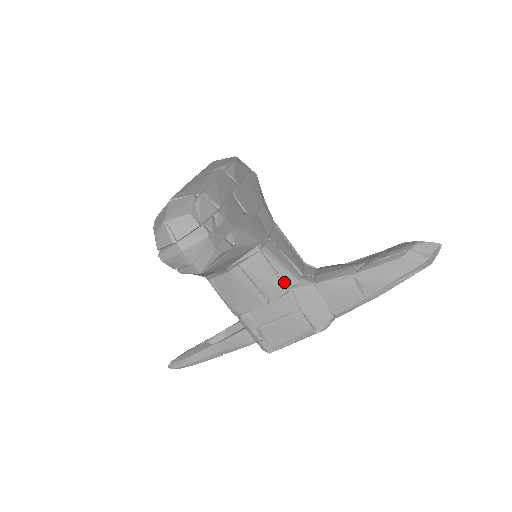
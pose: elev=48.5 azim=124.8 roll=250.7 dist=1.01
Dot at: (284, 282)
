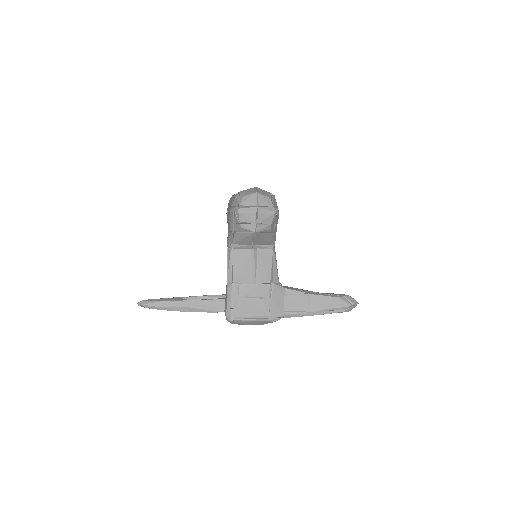
Dot at: occluded
